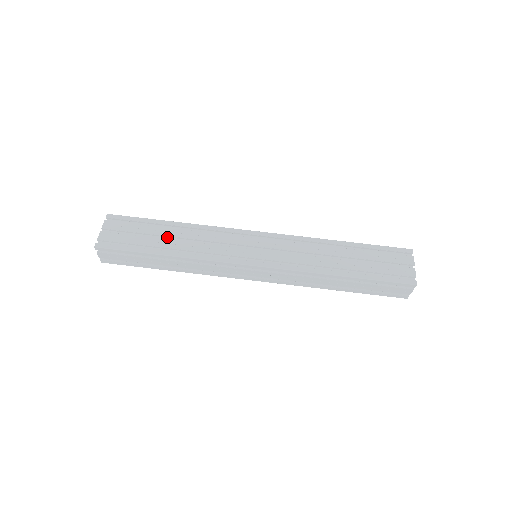
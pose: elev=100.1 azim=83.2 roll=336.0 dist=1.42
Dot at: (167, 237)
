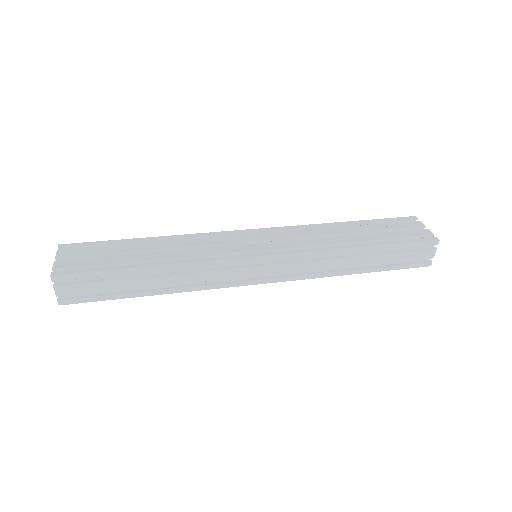
Dot at: occluded
